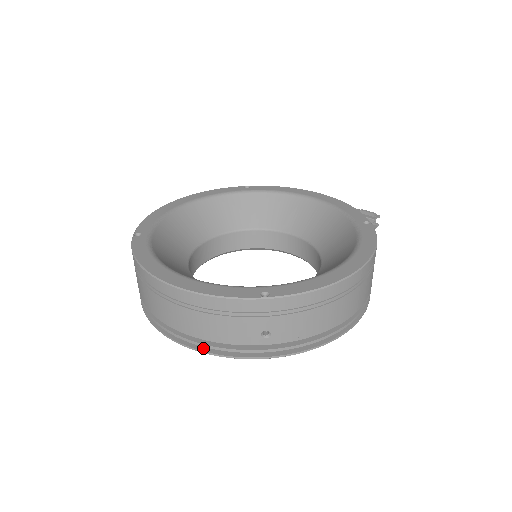
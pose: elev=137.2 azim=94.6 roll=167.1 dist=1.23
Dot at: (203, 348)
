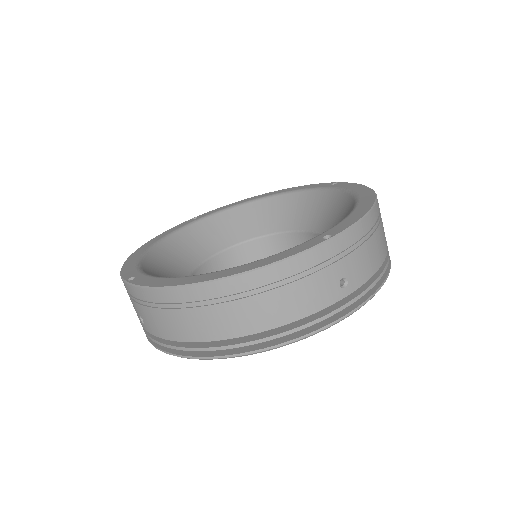
Dot at: (284, 340)
